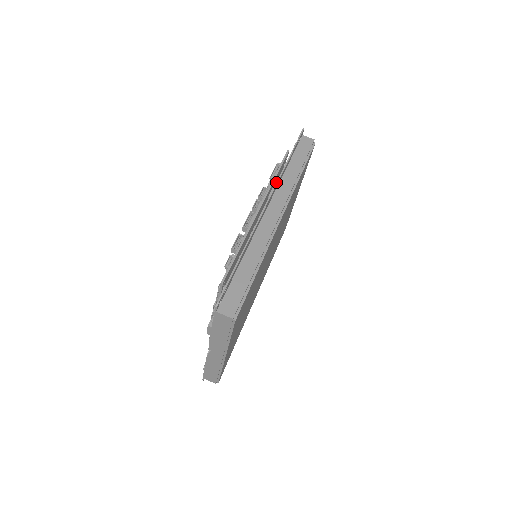
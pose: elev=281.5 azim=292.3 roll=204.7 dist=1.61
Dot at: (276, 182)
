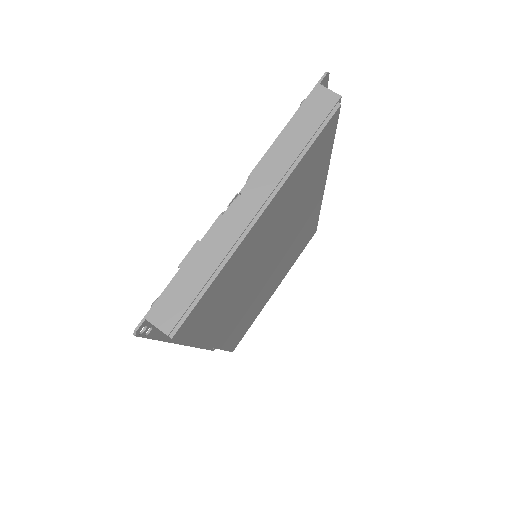
Dot at: occluded
